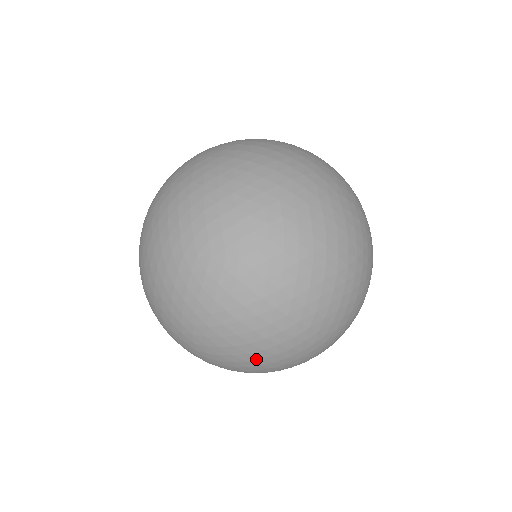
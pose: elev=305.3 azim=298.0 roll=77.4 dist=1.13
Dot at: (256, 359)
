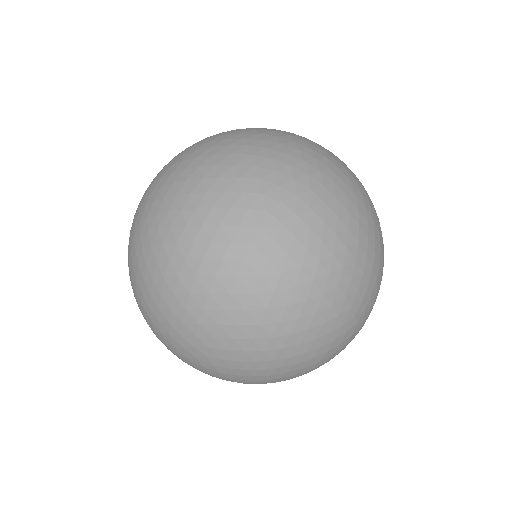
Dot at: (186, 193)
